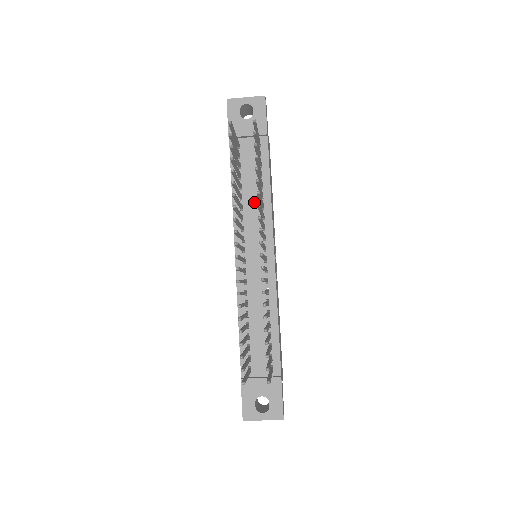
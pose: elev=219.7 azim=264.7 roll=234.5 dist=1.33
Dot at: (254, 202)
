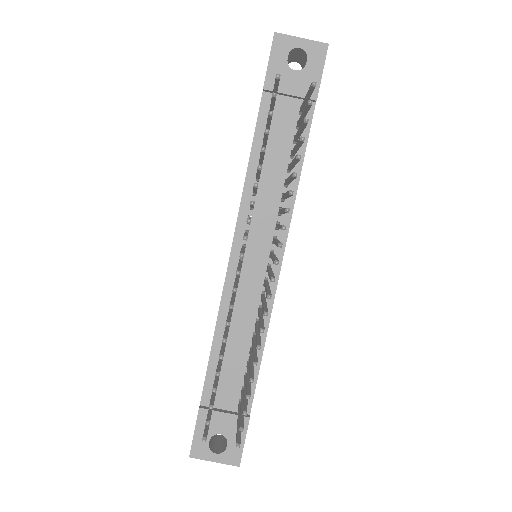
Dot at: (274, 188)
